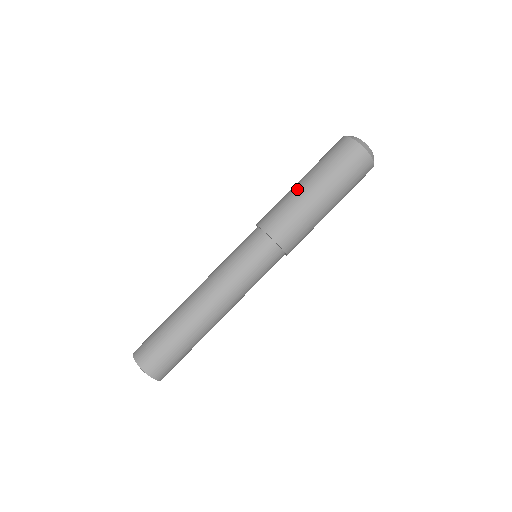
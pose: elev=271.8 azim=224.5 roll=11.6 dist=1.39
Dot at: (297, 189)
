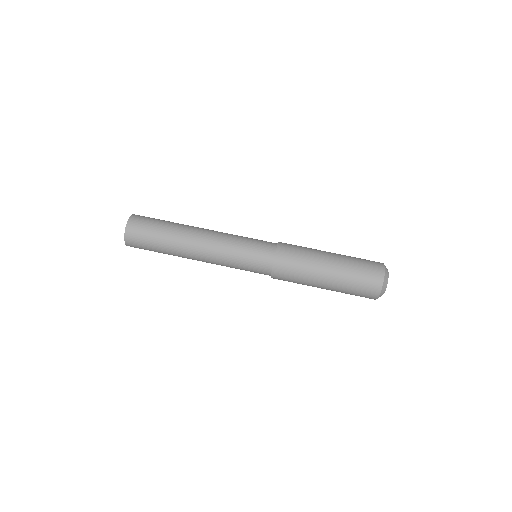
Dot at: (322, 253)
